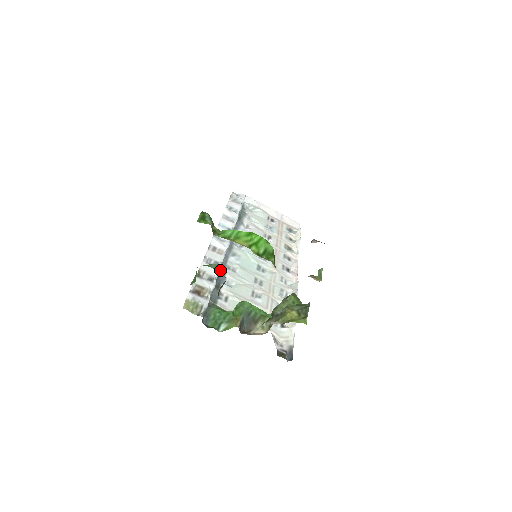
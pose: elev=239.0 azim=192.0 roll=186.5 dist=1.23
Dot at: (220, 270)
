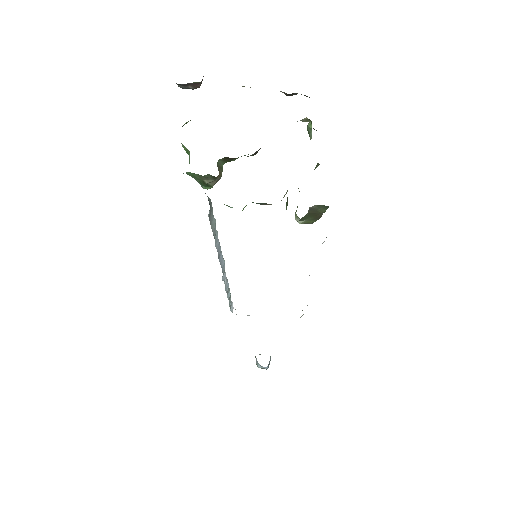
Dot at: occluded
